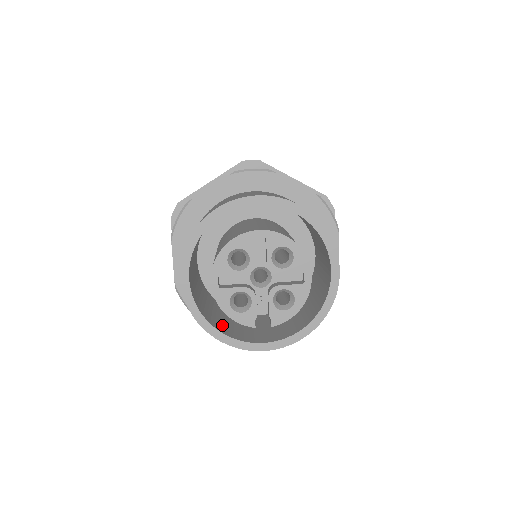
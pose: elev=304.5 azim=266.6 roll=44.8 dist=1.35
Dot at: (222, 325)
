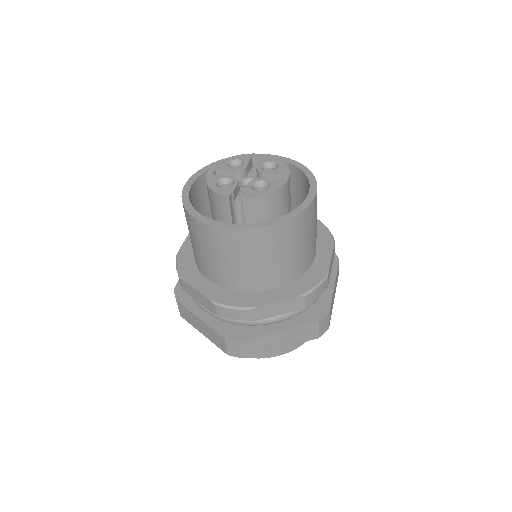
Dot at: occluded
